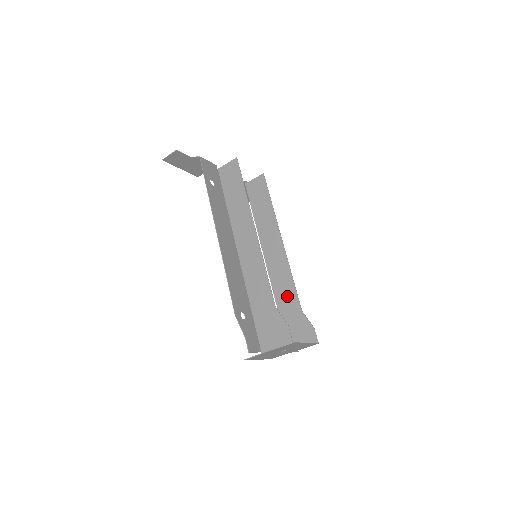
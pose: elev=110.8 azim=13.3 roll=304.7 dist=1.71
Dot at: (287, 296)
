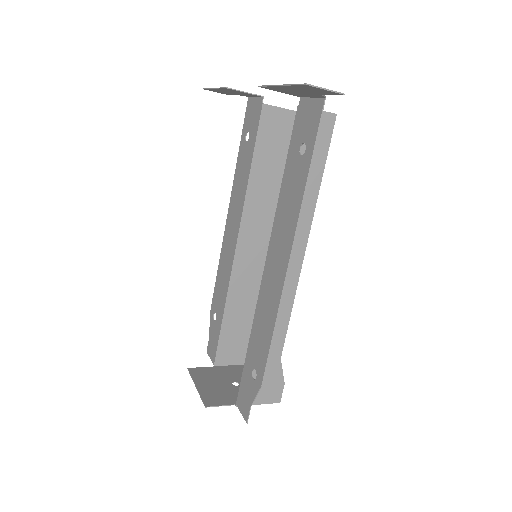
Dot at: (244, 302)
